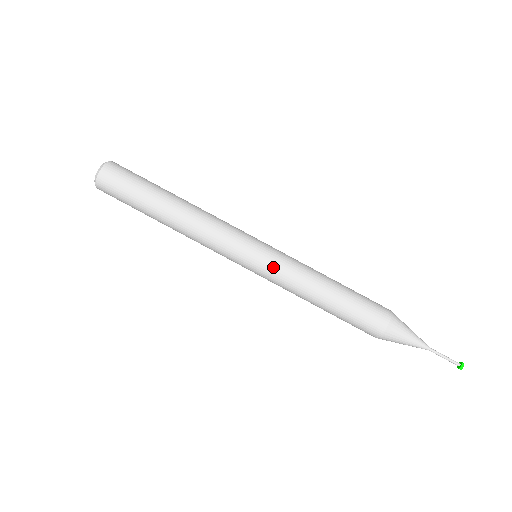
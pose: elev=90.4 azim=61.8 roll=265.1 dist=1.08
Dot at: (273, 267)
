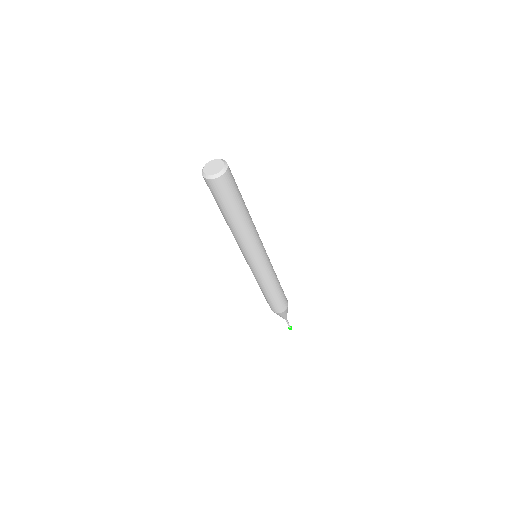
Dot at: (257, 273)
